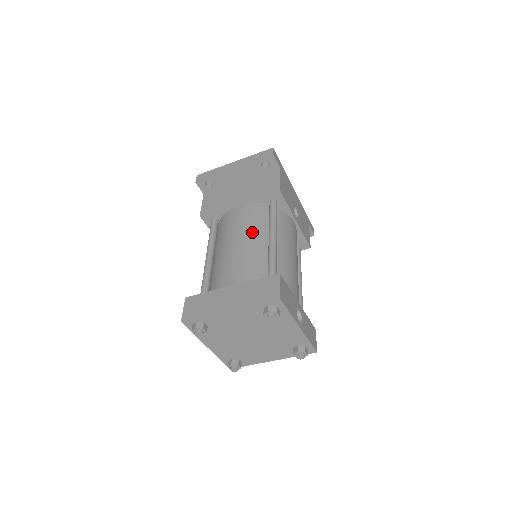
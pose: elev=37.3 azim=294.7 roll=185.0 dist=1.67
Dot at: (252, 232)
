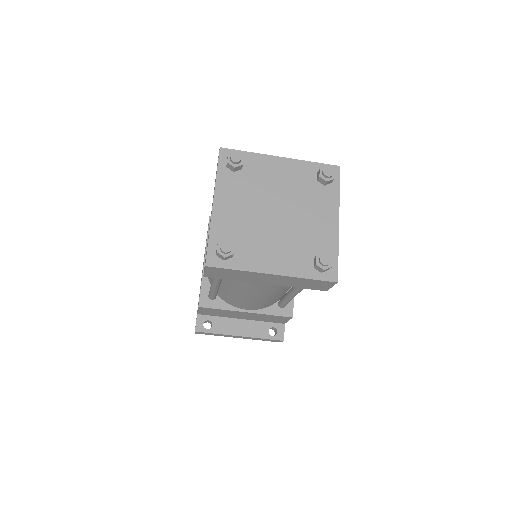
Dot at: occluded
